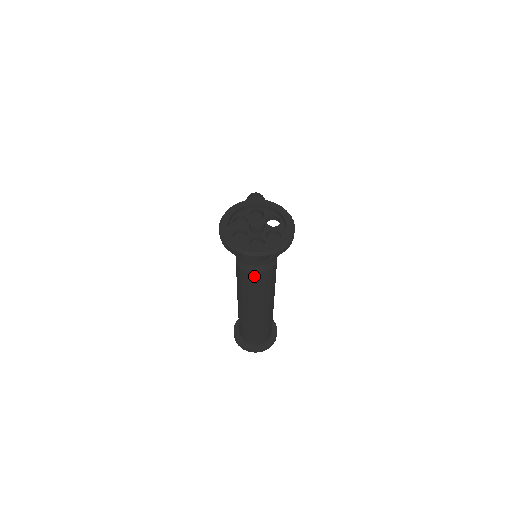
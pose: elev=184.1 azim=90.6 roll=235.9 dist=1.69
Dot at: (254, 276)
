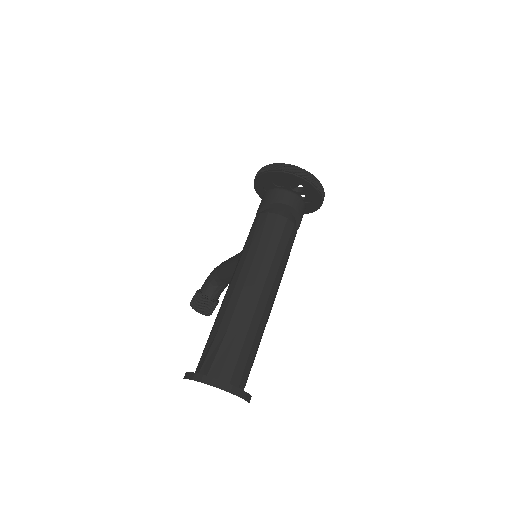
Dot at: (283, 223)
